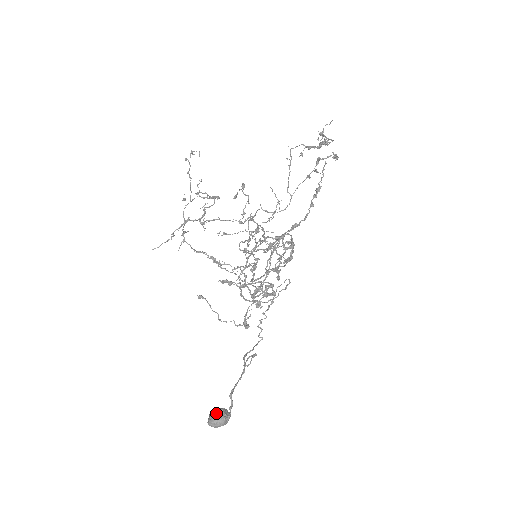
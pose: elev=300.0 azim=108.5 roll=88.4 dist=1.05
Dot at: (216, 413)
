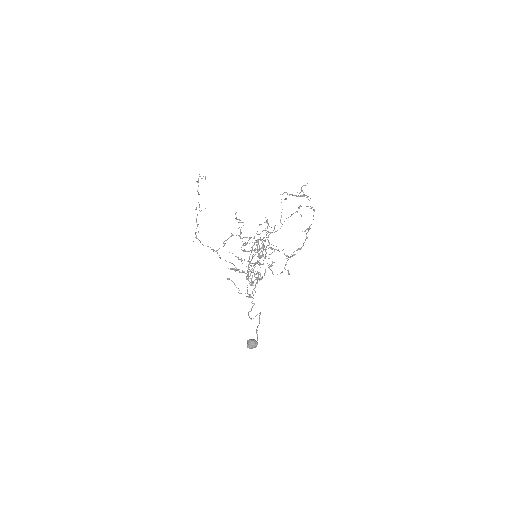
Dot at: (253, 341)
